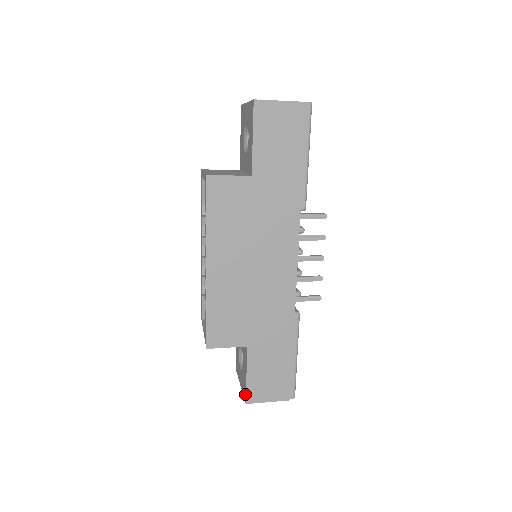
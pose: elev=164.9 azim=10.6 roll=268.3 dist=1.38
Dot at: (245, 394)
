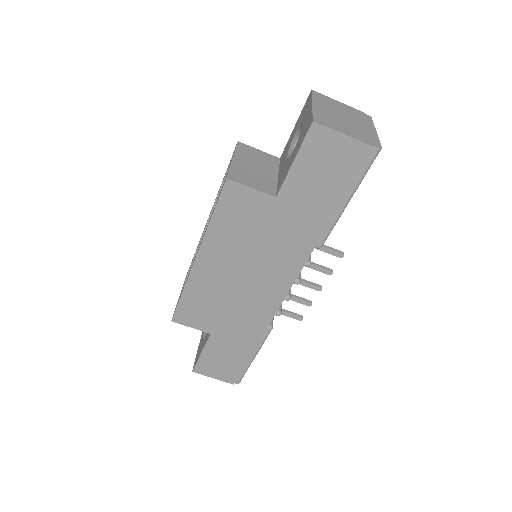
Dot at: (195, 364)
